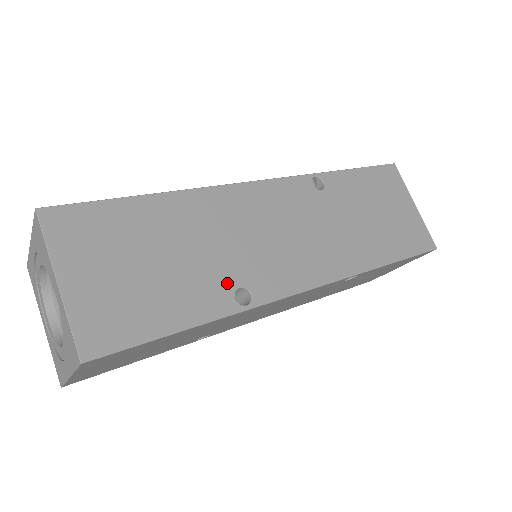
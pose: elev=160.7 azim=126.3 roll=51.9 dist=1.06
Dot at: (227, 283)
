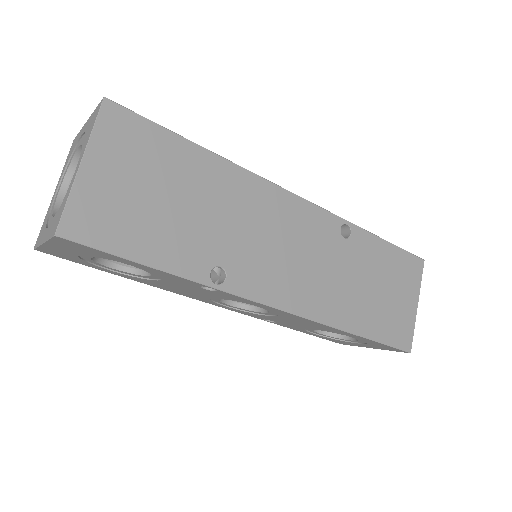
Dot at: occluded
